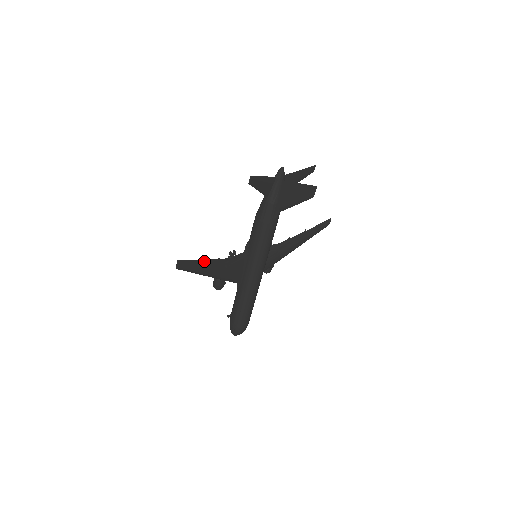
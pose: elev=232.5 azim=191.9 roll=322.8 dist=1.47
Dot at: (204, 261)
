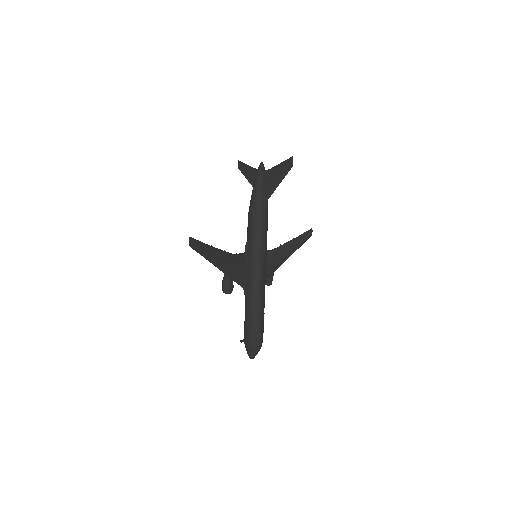
Dot at: (212, 248)
